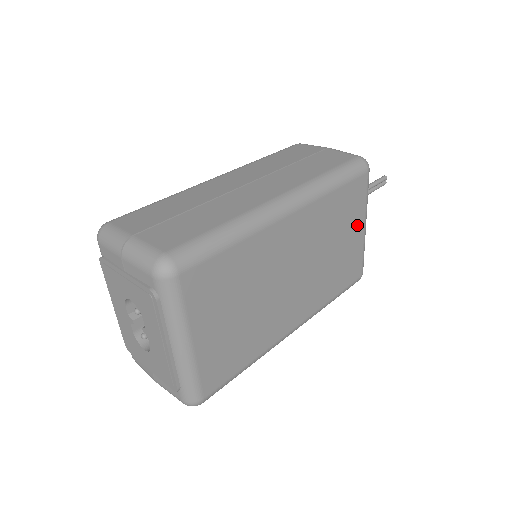
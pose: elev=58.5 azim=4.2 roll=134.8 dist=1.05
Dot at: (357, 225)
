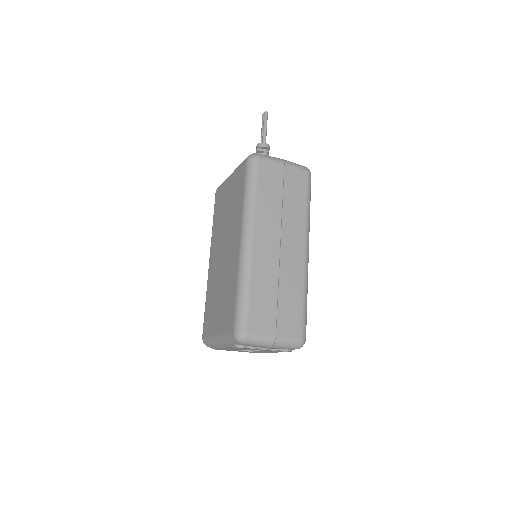
Dot at: occluded
